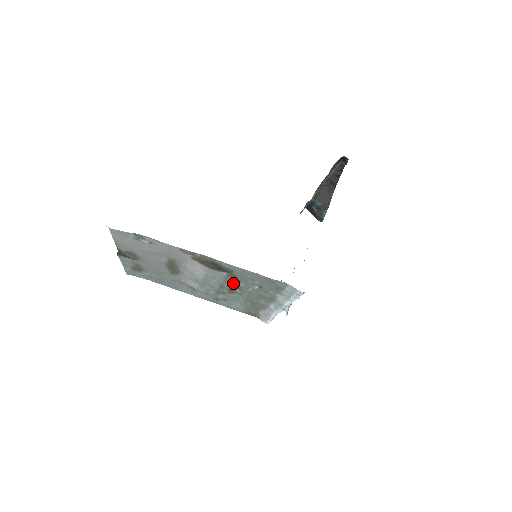
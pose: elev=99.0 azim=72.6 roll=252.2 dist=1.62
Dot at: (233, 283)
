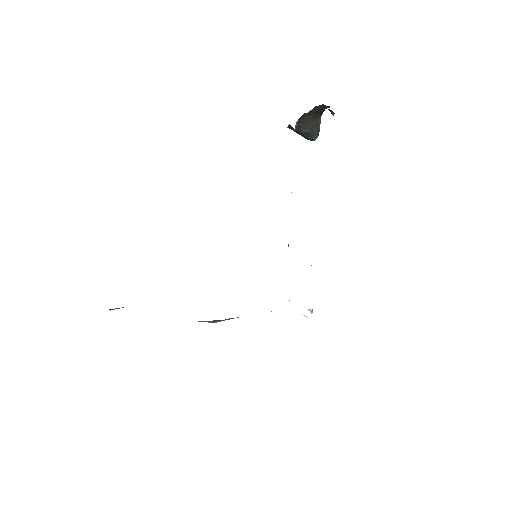
Dot at: occluded
